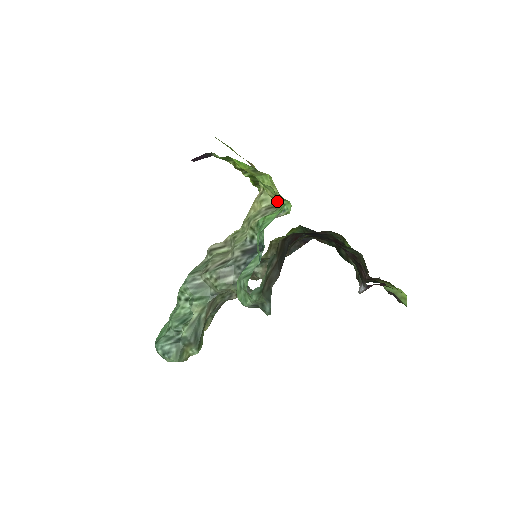
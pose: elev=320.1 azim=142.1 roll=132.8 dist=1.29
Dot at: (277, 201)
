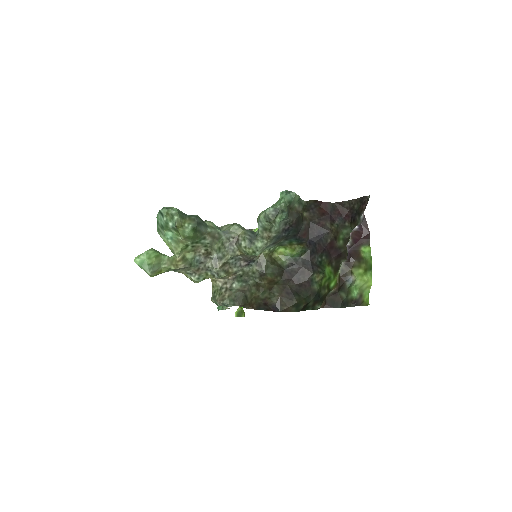
Dot at: occluded
